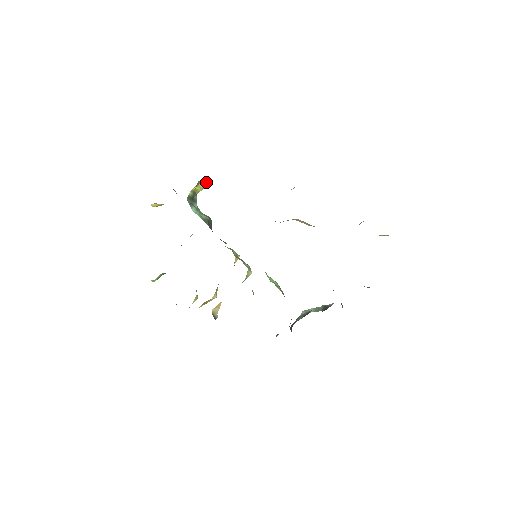
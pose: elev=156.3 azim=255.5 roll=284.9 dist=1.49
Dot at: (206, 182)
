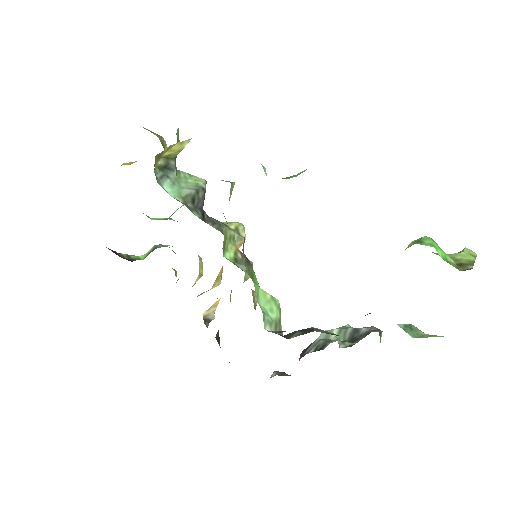
Dot at: (184, 141)
